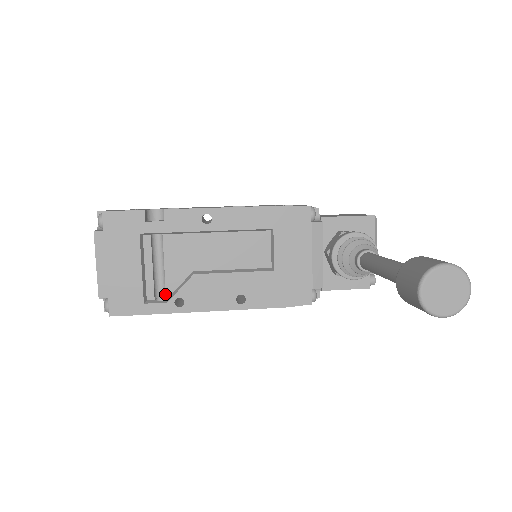
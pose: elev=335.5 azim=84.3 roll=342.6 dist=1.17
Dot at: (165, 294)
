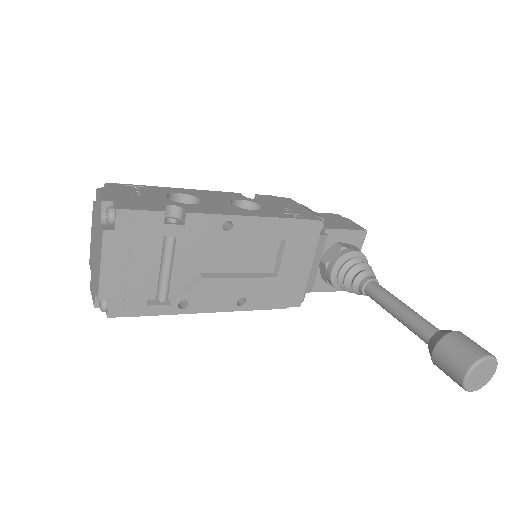
Dot at: (165, 292)
